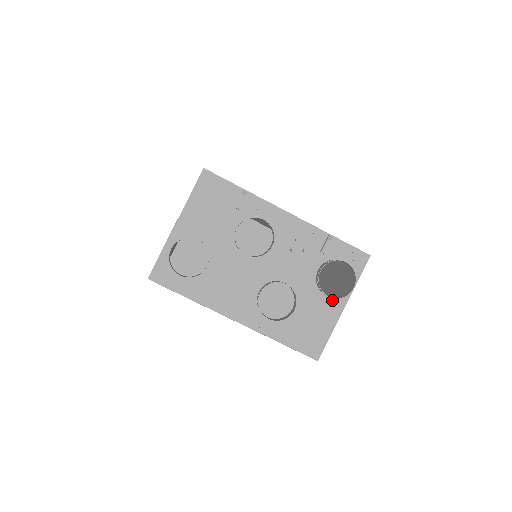
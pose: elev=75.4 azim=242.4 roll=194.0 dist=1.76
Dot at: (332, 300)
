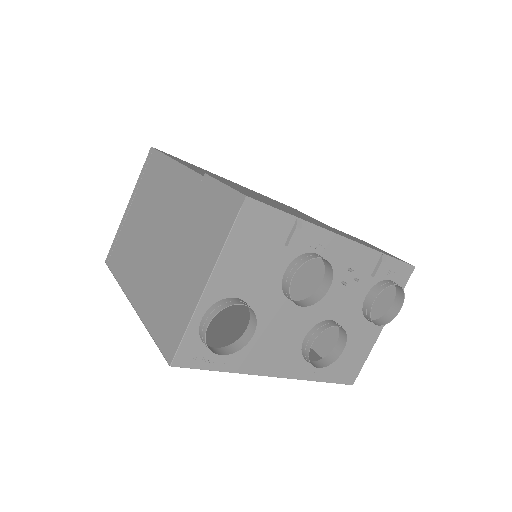
Dot at: occluded
